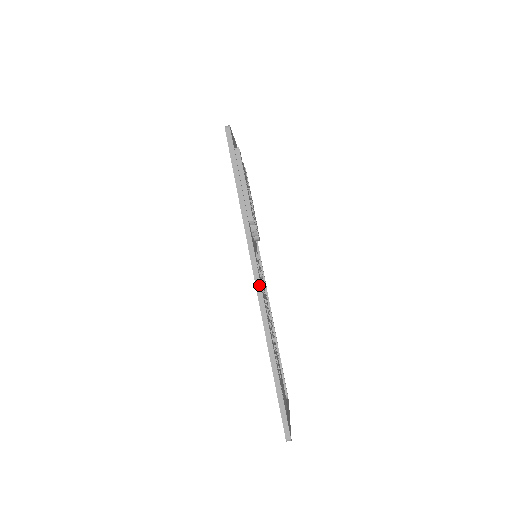
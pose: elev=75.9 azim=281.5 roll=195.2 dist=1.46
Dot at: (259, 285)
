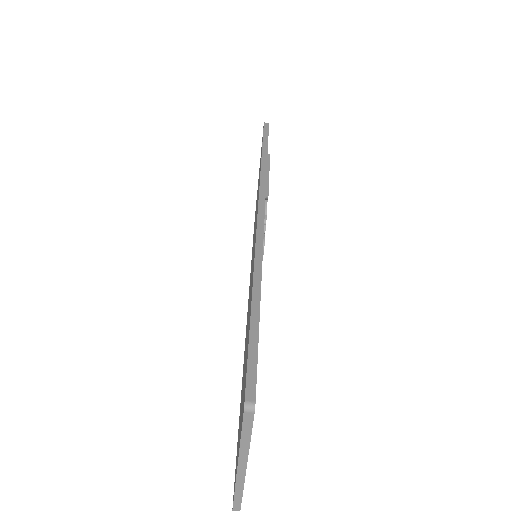
Dot at: (262, 215)
